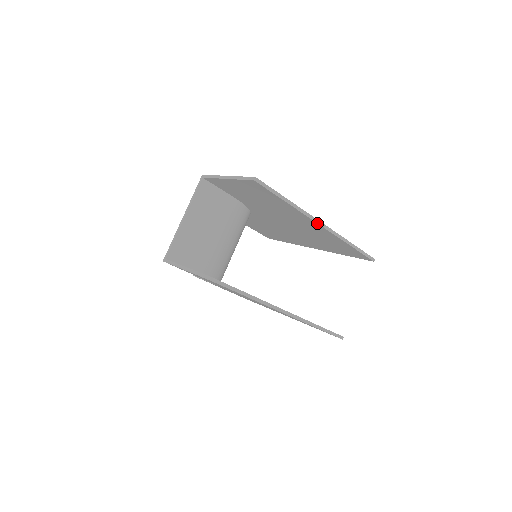
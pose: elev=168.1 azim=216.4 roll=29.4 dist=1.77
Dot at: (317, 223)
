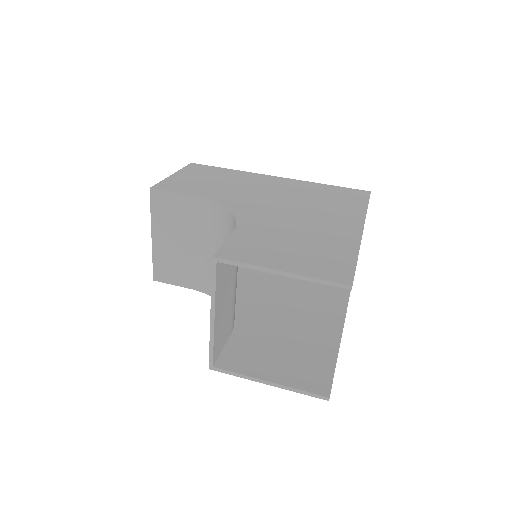
Dot at: occluded
